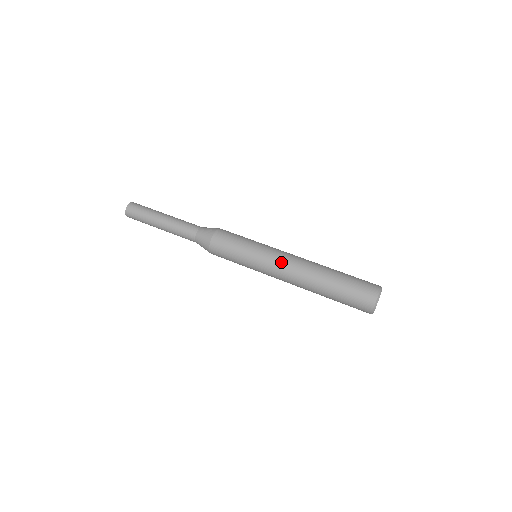
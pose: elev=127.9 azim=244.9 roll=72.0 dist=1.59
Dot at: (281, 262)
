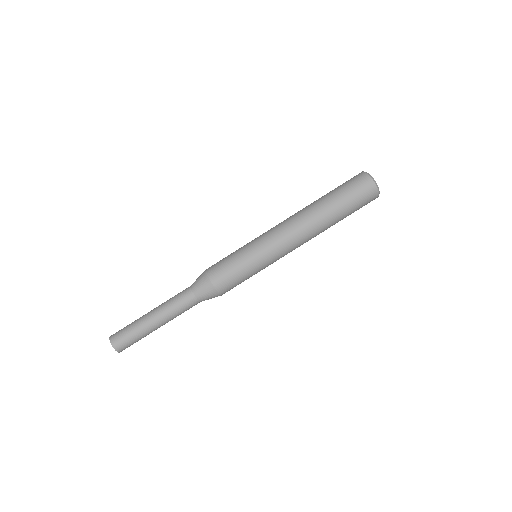
Dot at: (290, 249)
